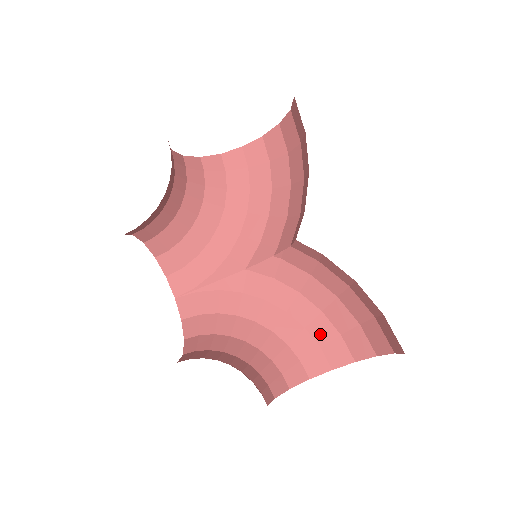
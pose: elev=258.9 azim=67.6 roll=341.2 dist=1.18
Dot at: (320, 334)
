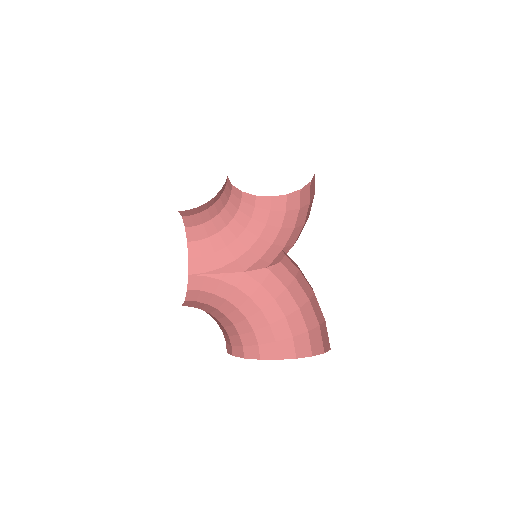
Dot at: (279, 332)
